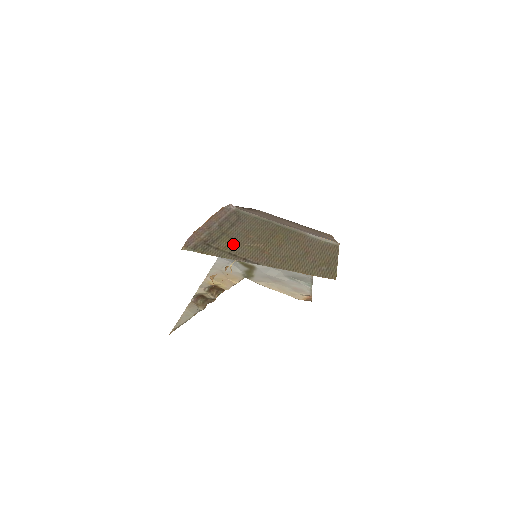
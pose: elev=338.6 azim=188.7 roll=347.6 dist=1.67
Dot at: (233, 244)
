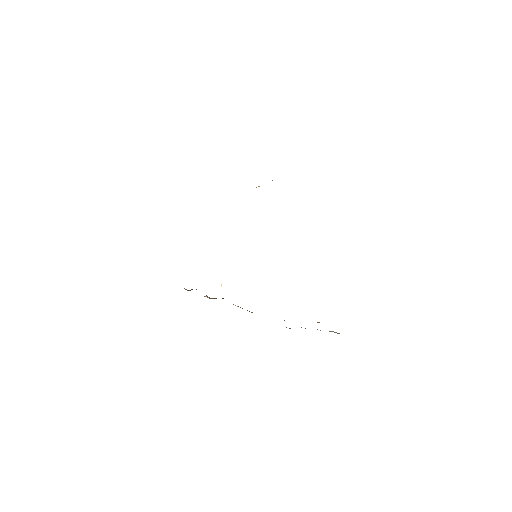
Dot at: occluded
